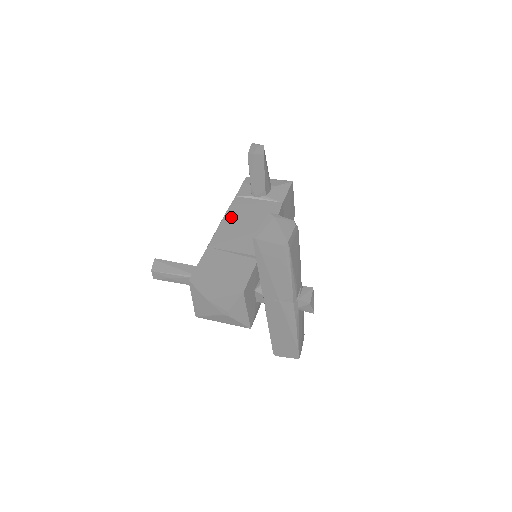
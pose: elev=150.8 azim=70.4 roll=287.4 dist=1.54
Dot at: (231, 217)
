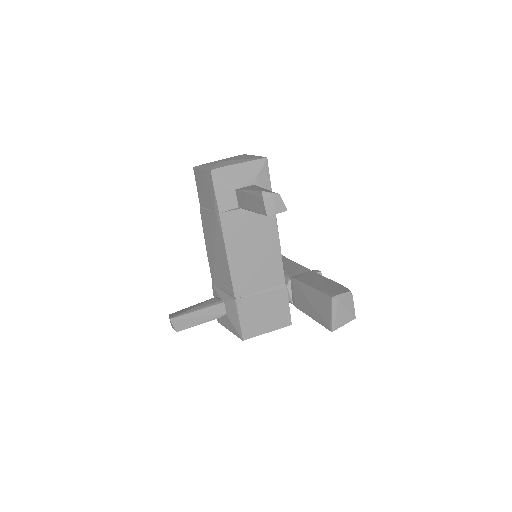
Dot at: (235, 249)
